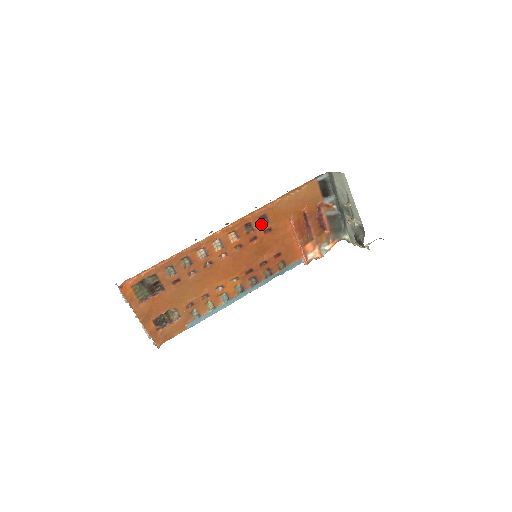
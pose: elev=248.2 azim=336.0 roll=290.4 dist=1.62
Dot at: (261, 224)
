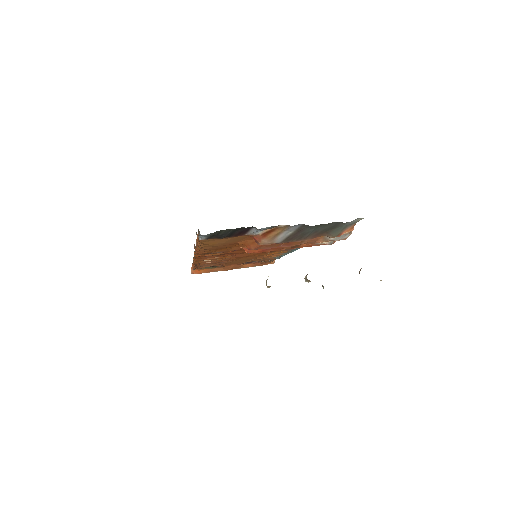
Dot at: (218, 252)
